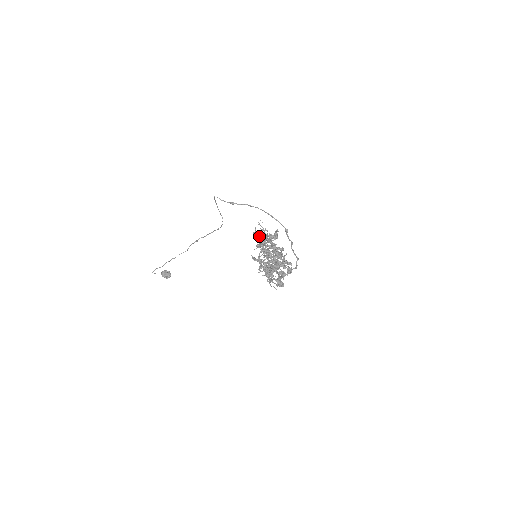
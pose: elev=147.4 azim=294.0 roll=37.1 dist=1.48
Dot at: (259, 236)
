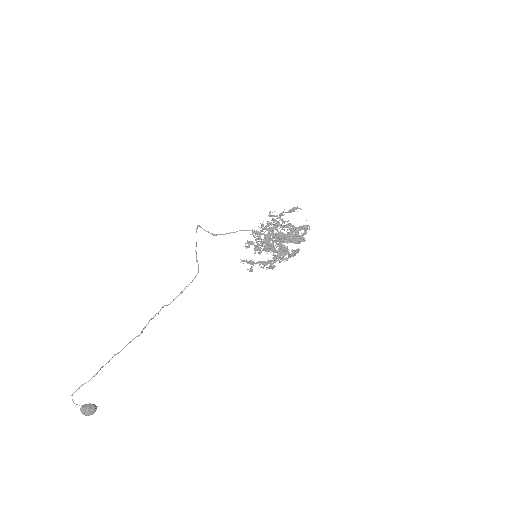
Dot at: (257, 232)
